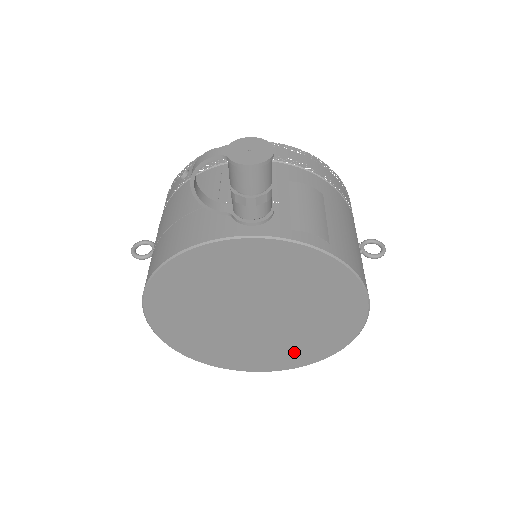
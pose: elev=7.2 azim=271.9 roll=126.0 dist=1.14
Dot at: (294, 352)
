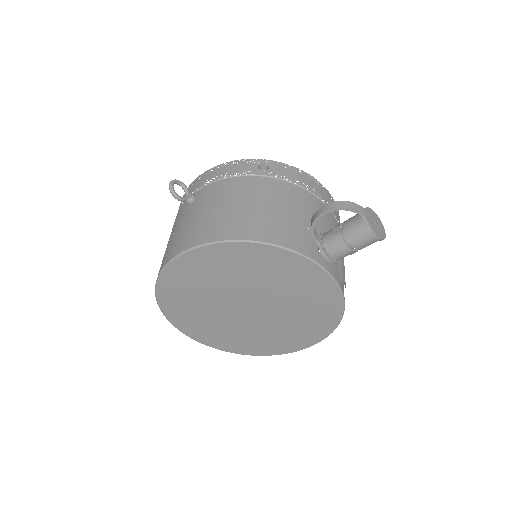
Dot at: (235, 340)
